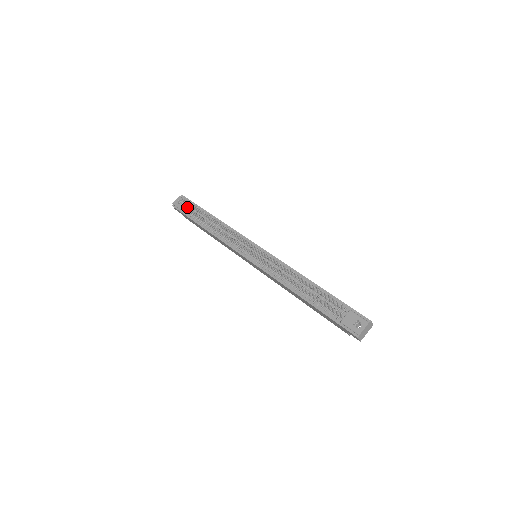
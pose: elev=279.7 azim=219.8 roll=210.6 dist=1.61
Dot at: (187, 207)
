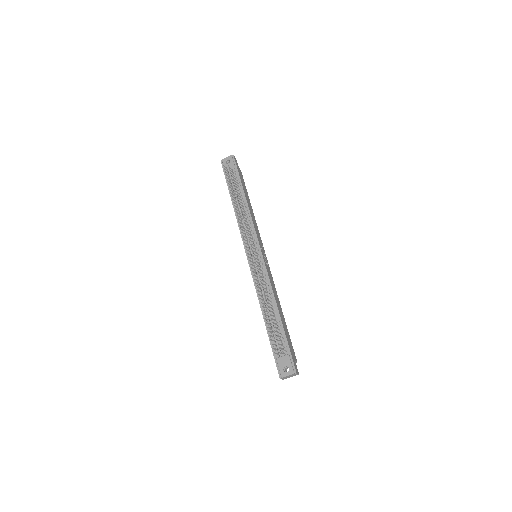
Dot at: occluded
